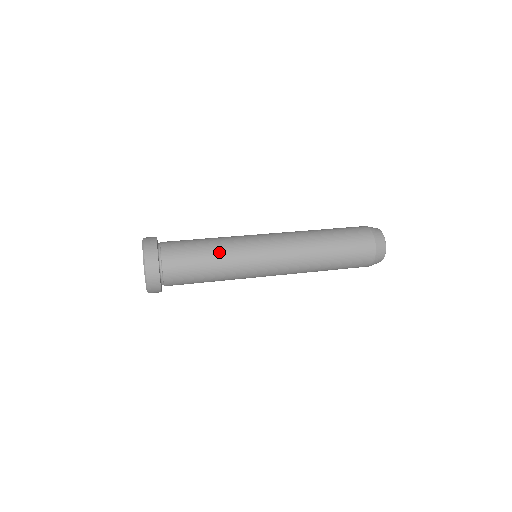
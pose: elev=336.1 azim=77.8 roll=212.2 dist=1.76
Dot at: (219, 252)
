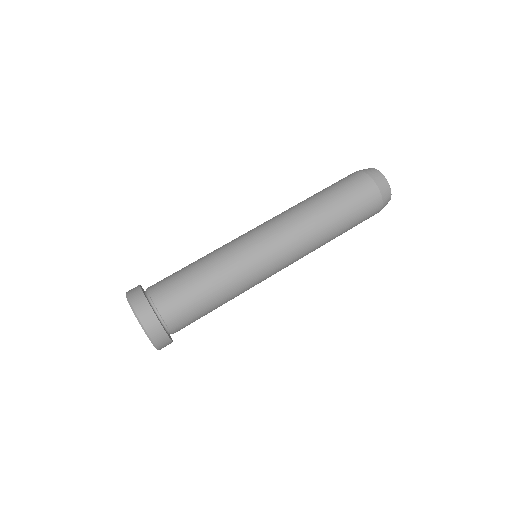
Dot at: (212, 266)
